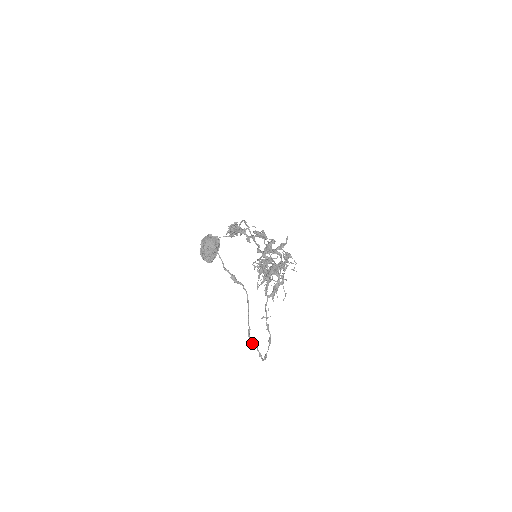
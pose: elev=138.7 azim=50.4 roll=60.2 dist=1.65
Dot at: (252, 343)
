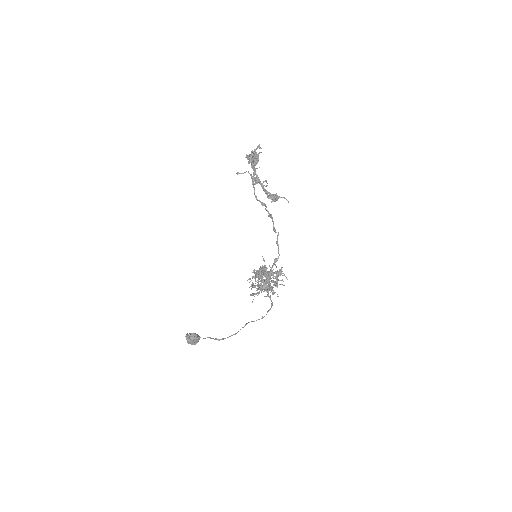
Dot at: occluded
